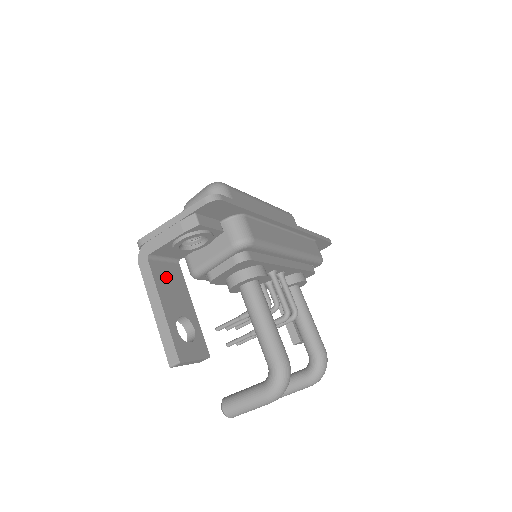
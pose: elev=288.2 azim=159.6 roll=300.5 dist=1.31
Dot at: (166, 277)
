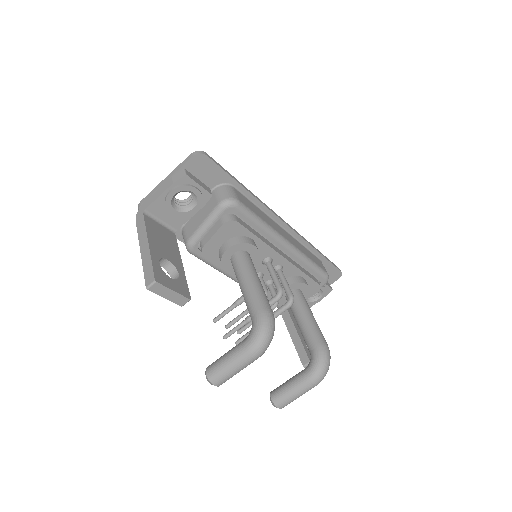
Dot at: (159, 232)
